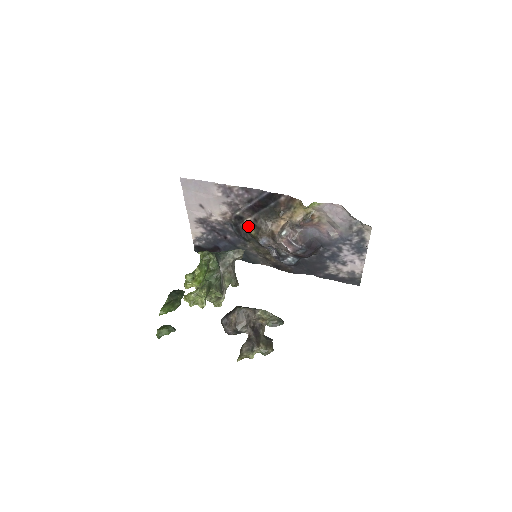
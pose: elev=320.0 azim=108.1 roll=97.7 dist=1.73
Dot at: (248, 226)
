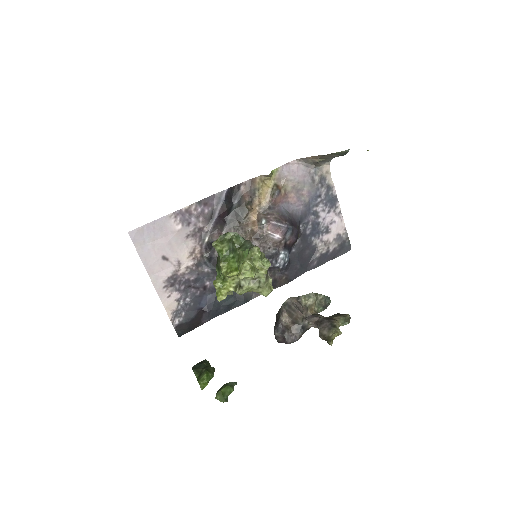
Dot at: occluded
